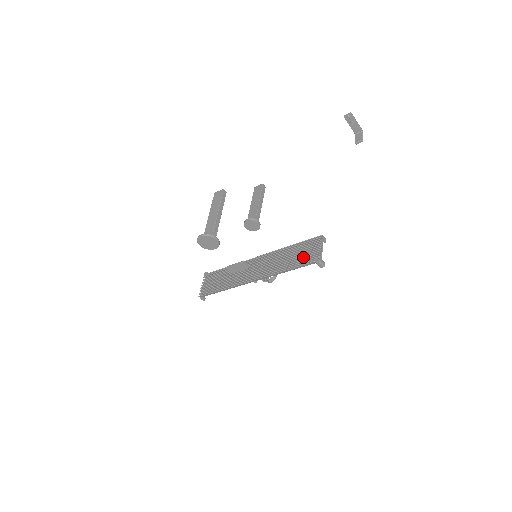
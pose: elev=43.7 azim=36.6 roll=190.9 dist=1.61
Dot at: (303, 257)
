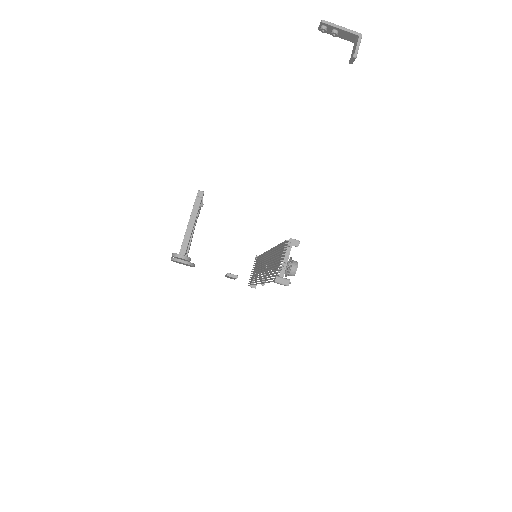
Dot at: (273, 270)
